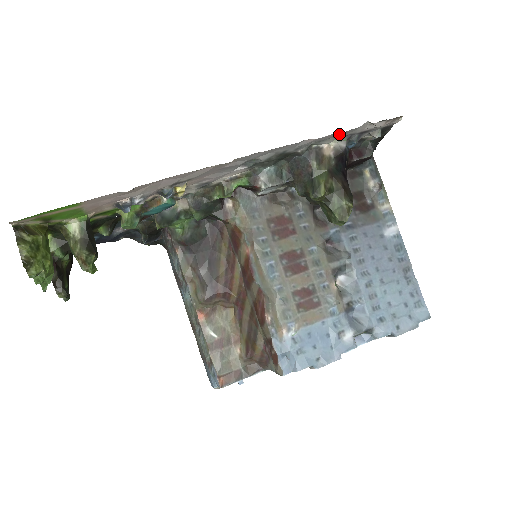
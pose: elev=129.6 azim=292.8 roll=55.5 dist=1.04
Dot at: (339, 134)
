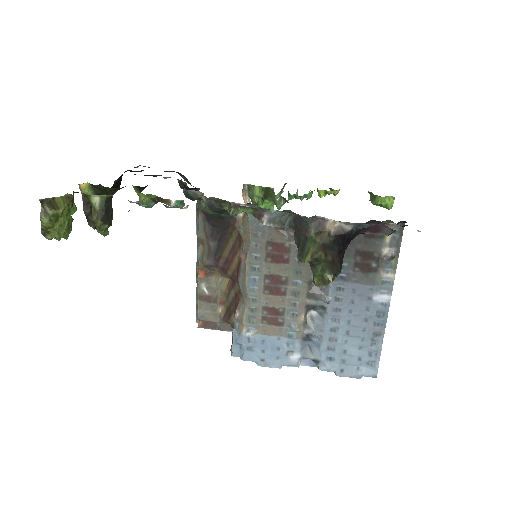
Dot at: occluded
